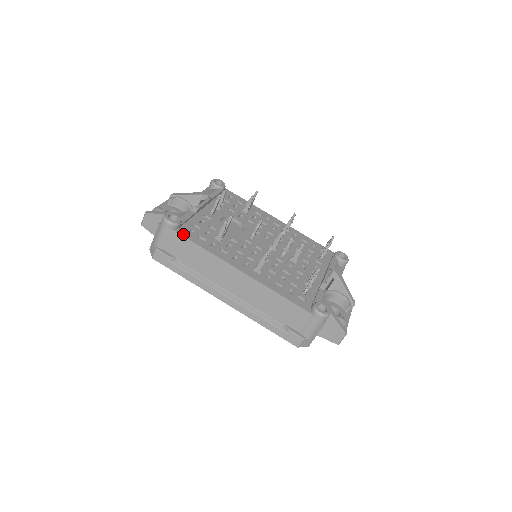
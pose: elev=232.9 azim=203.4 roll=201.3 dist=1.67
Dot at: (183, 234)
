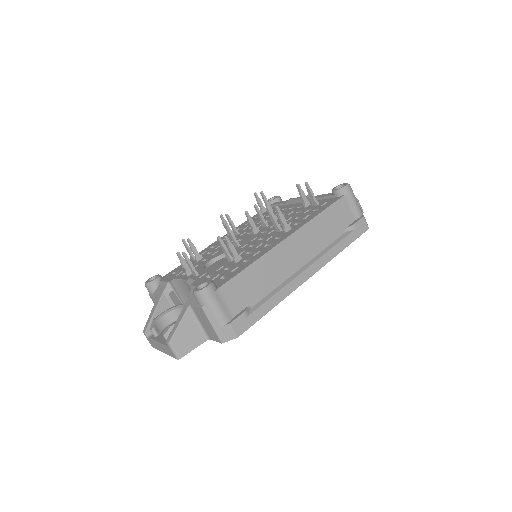
Dot at: (226, 281)
